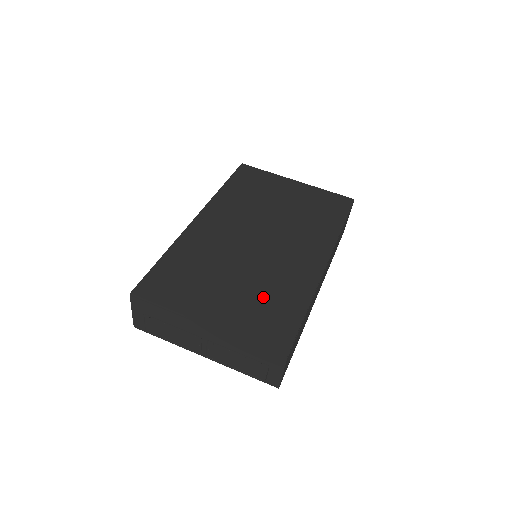
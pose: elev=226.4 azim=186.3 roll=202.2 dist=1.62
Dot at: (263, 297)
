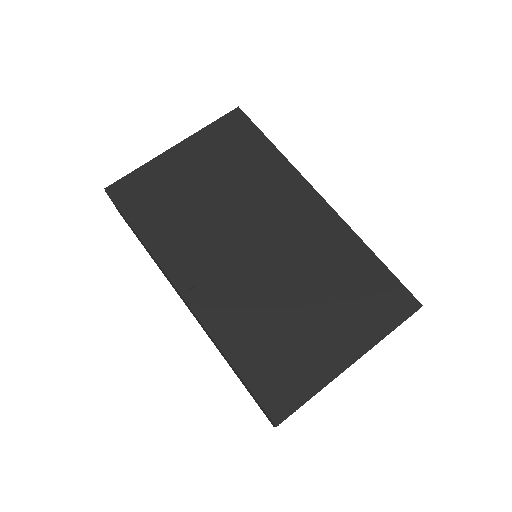
Dot at: (342, 287)
